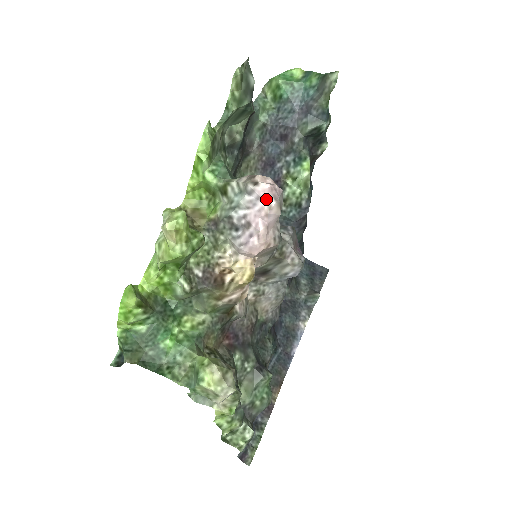
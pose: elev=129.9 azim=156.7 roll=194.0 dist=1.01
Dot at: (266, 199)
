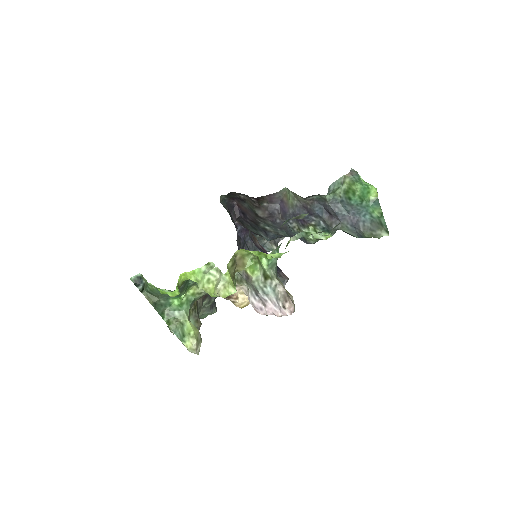
Dot at: (283, 314)
